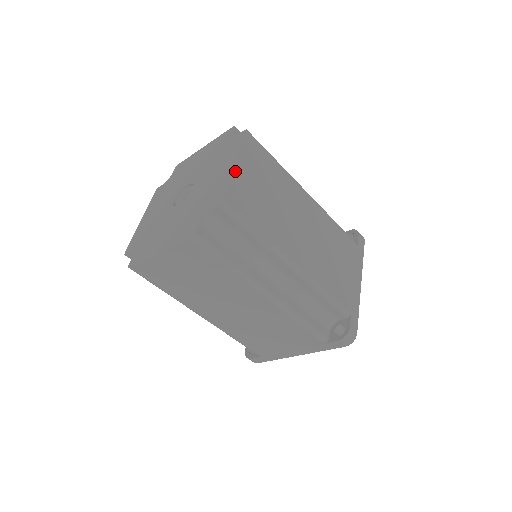
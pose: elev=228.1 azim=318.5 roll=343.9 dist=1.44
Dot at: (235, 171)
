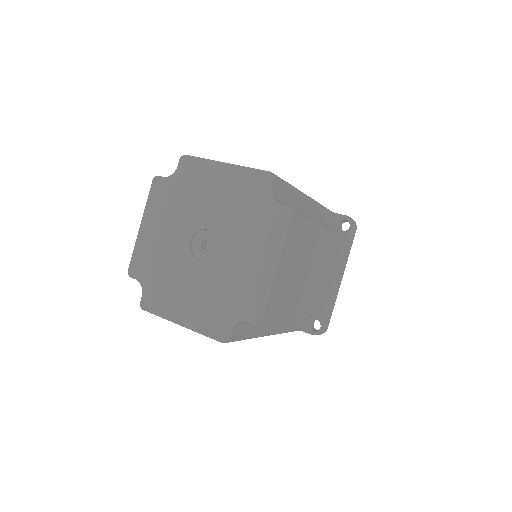
Dot at: (275, 278)
